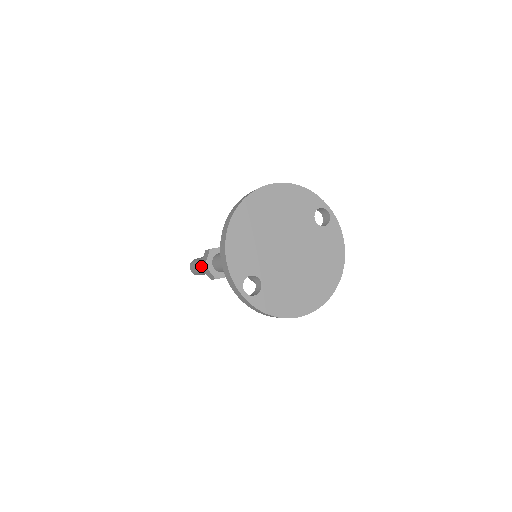
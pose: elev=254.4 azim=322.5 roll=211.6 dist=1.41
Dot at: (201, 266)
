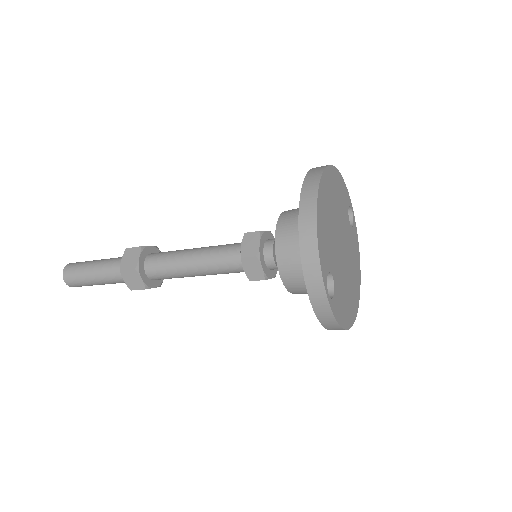
Dot at: (124, 269)
